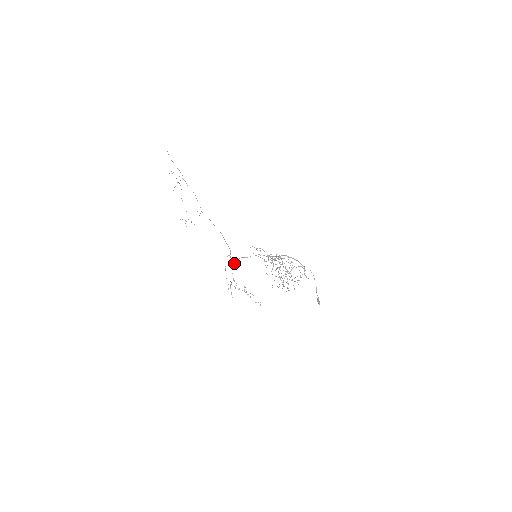
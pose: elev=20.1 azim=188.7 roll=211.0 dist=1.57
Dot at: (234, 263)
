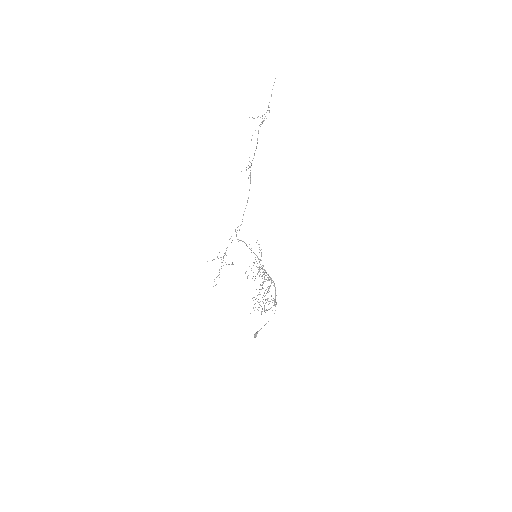
Dot at: occluded
